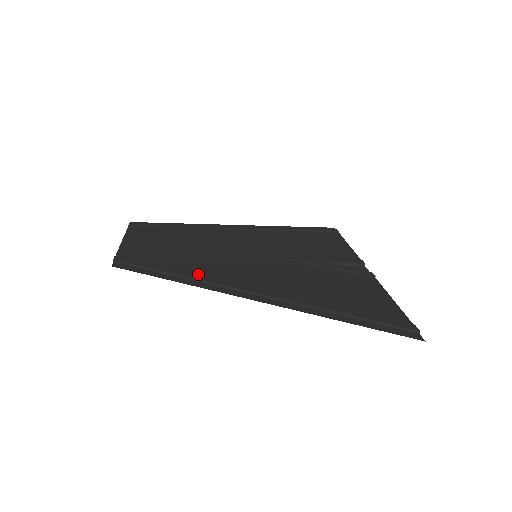
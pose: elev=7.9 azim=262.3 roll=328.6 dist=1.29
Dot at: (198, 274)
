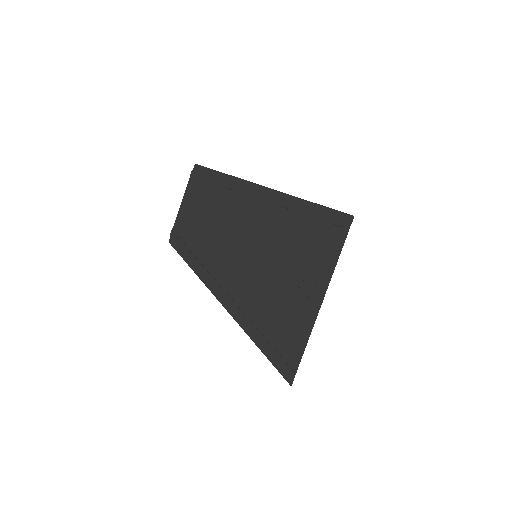
Dot at: (210, 271)
